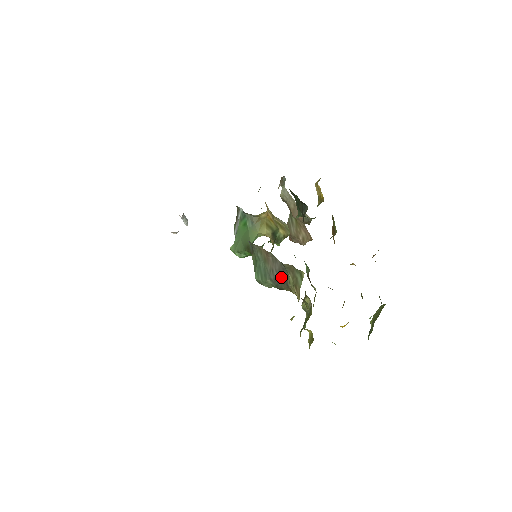
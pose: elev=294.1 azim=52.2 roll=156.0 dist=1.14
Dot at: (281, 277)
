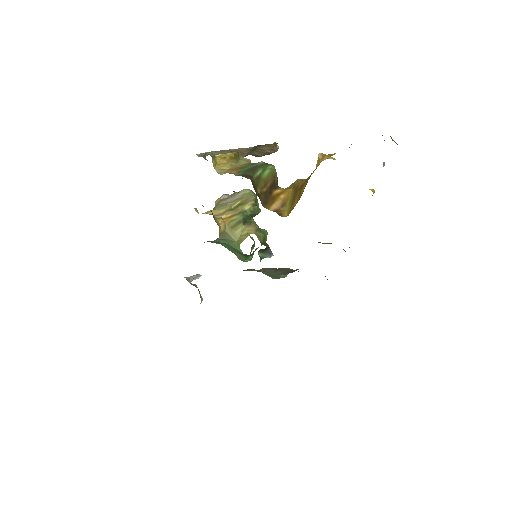
Dot at: (284, 271)
